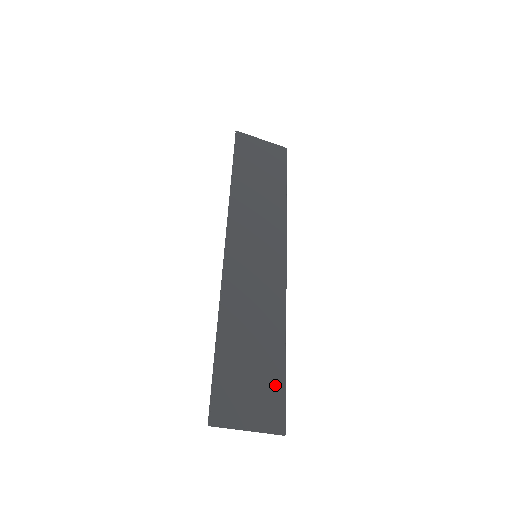
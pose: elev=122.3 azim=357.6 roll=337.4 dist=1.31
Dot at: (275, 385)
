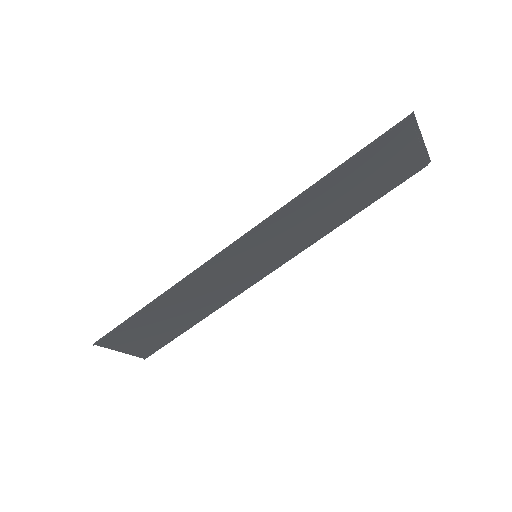
Dot at: (167, 336)
